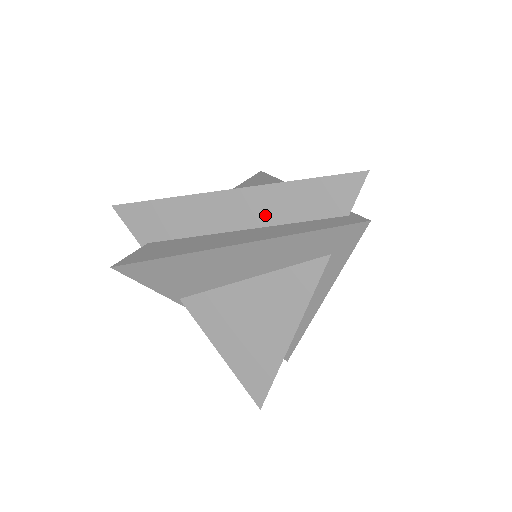
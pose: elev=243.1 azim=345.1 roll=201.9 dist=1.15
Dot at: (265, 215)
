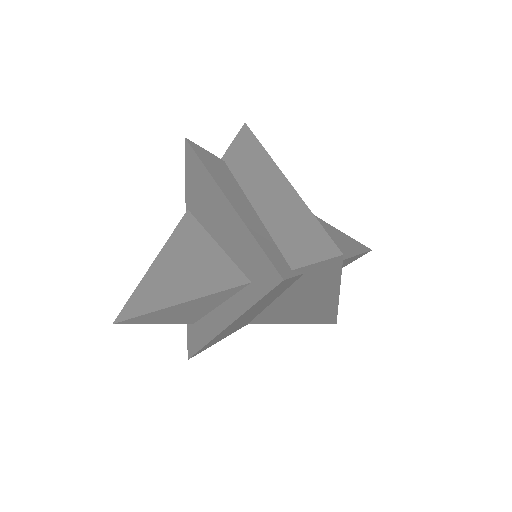
Dot at: (270, 210)
